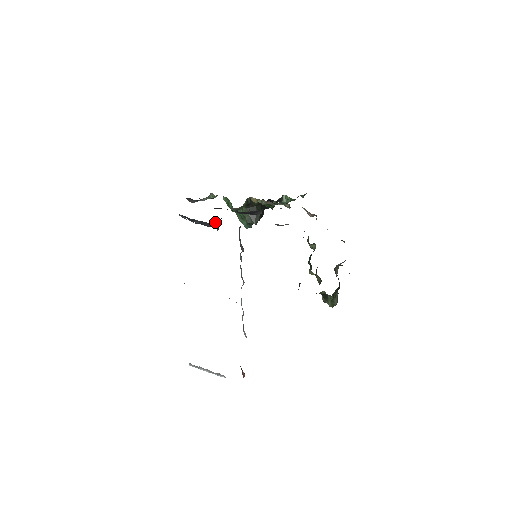
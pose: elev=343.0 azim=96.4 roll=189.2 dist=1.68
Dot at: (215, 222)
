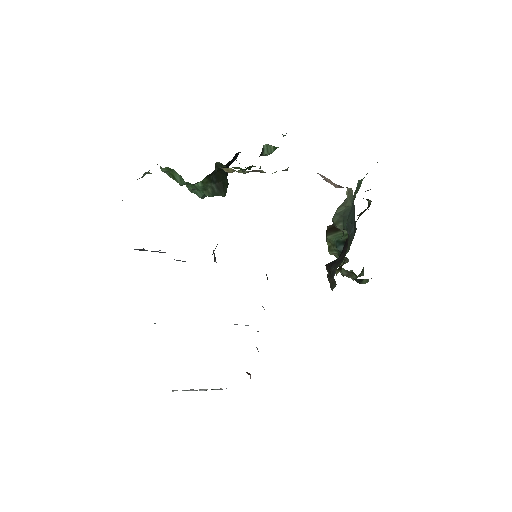
Dot at: occluded
